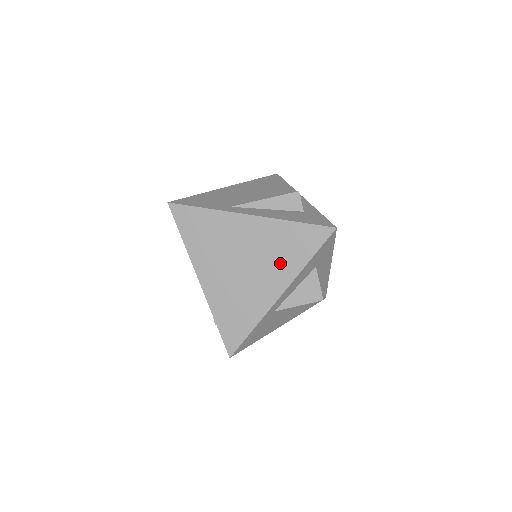
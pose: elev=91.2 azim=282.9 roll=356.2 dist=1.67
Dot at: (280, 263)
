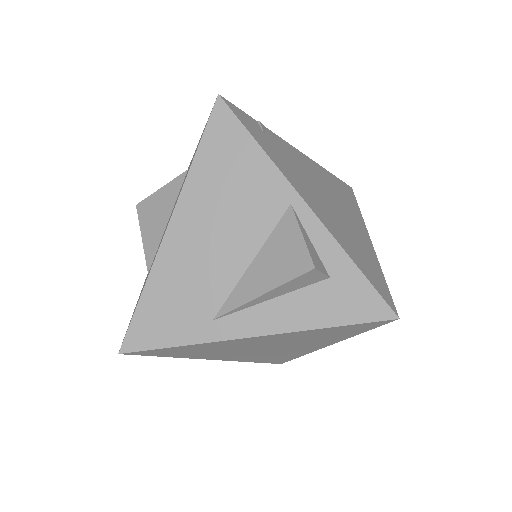
Dot at: (318, 341)
